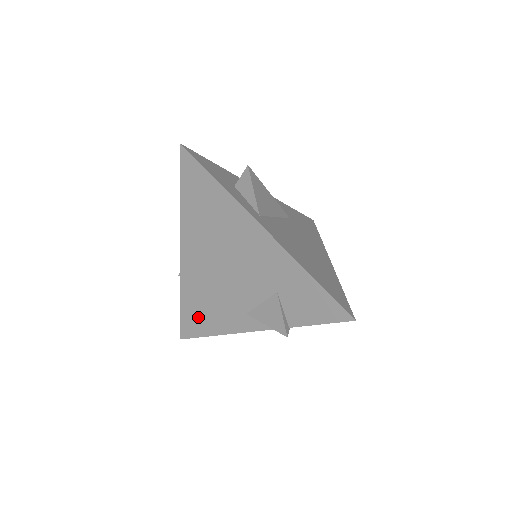
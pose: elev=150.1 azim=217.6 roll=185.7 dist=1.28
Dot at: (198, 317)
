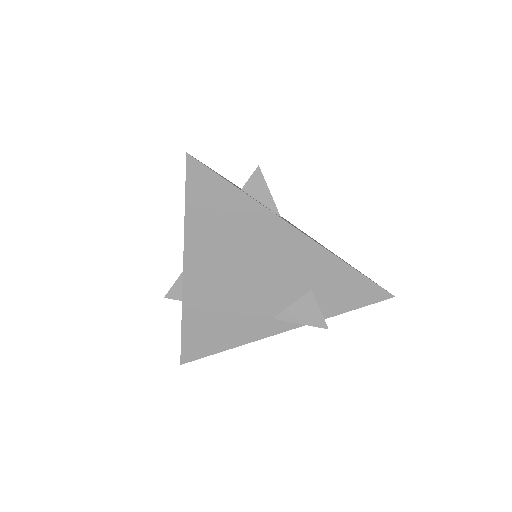
Dot at: (208, 336)
